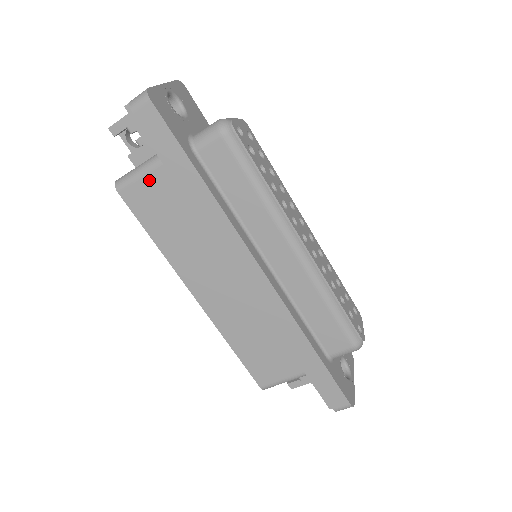
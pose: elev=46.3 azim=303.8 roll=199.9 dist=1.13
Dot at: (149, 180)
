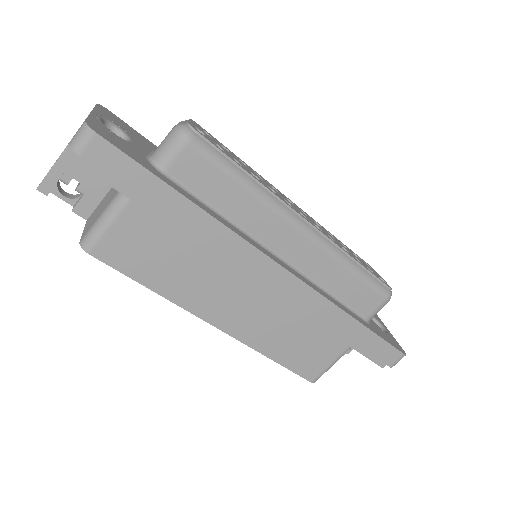
Dot at: (121, 225)
